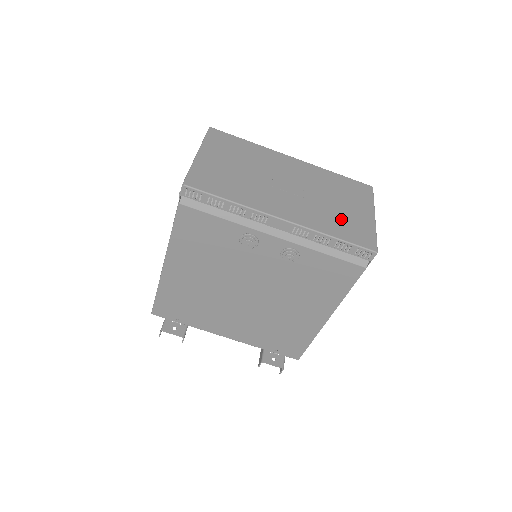
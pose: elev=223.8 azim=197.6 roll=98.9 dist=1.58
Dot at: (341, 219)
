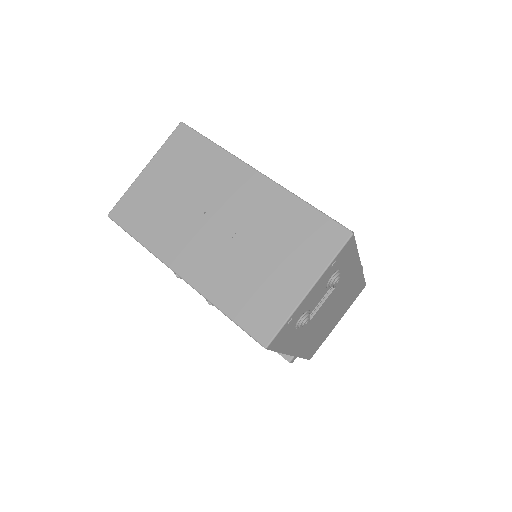
Dot at: (252, 286)
